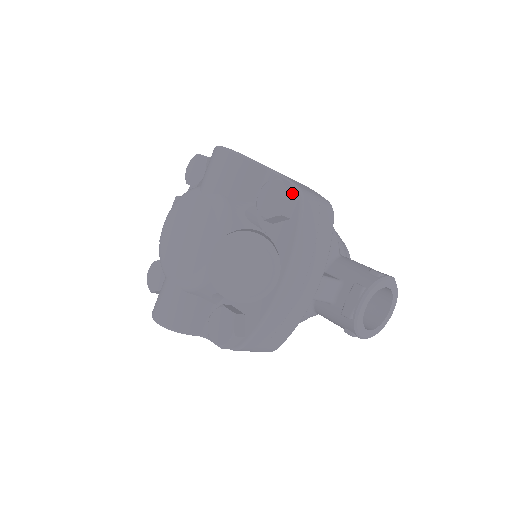
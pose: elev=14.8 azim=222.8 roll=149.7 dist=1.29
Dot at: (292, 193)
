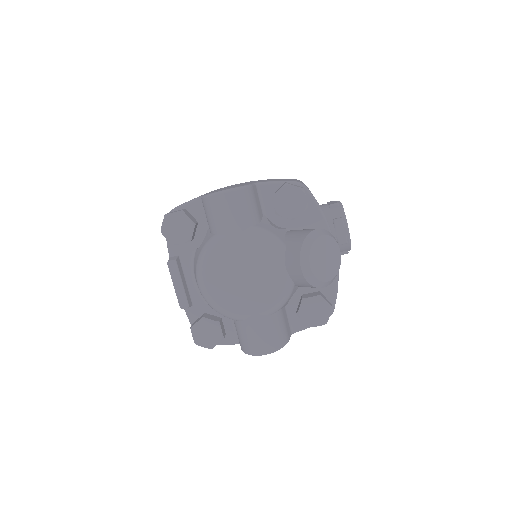
Dot at: (303, 188)
